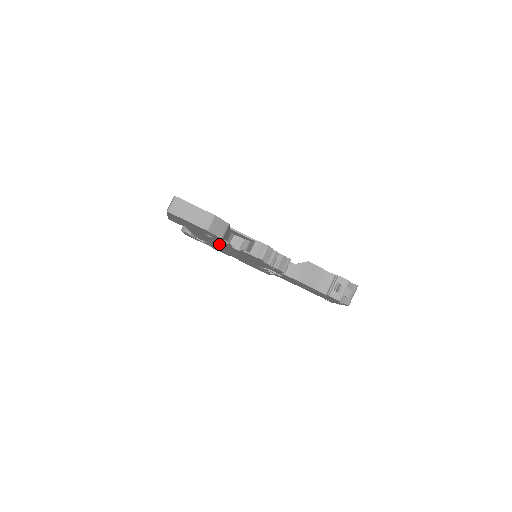
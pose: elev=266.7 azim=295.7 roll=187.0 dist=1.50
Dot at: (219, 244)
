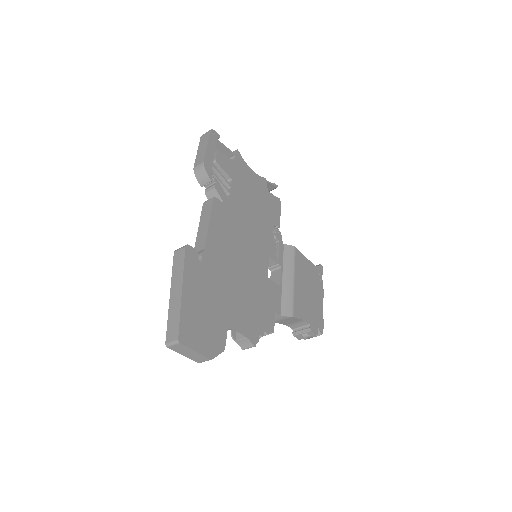
Dot at: occluded
